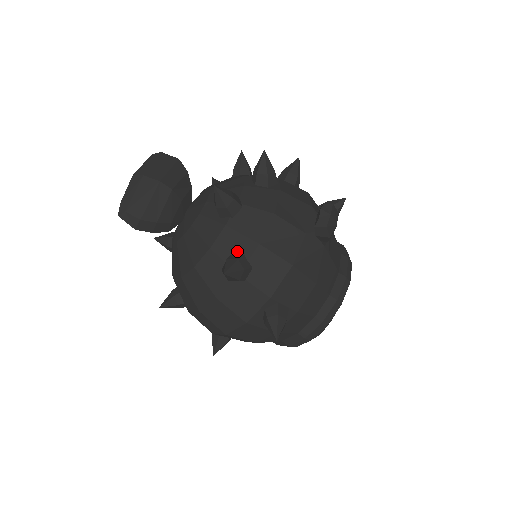
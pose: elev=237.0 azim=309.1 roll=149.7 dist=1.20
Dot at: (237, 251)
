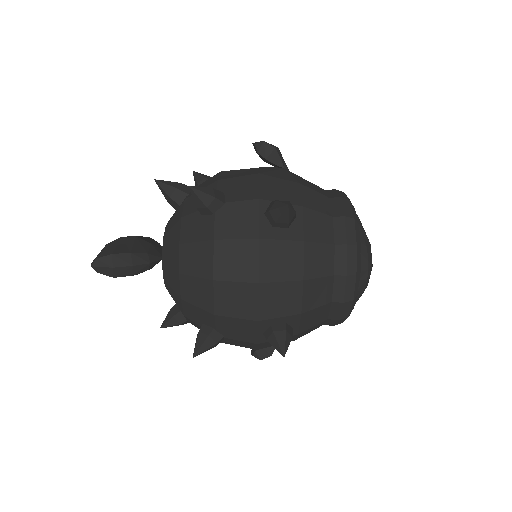
Dot at: occluded
